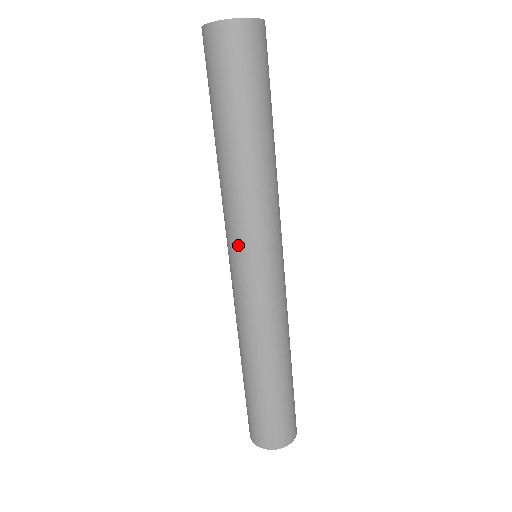
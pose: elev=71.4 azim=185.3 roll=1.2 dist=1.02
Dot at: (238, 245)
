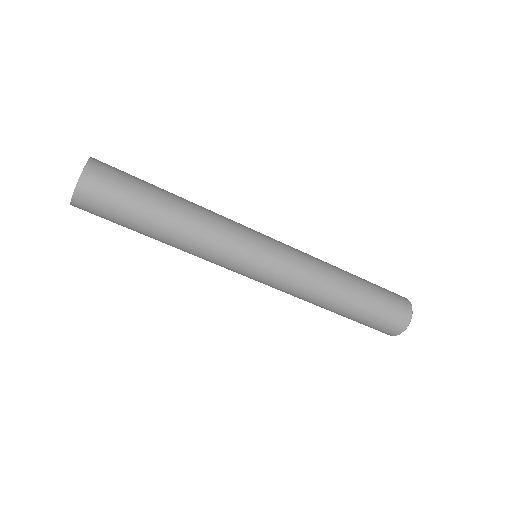
Dot at: (233, 271)
